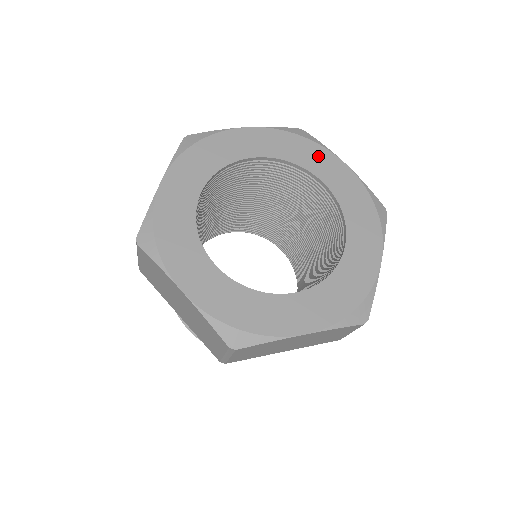
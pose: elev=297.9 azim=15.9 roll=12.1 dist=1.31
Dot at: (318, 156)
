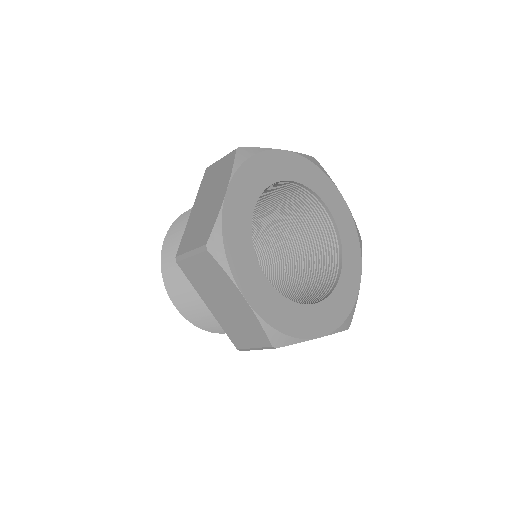
Dot at: (327, 187)
